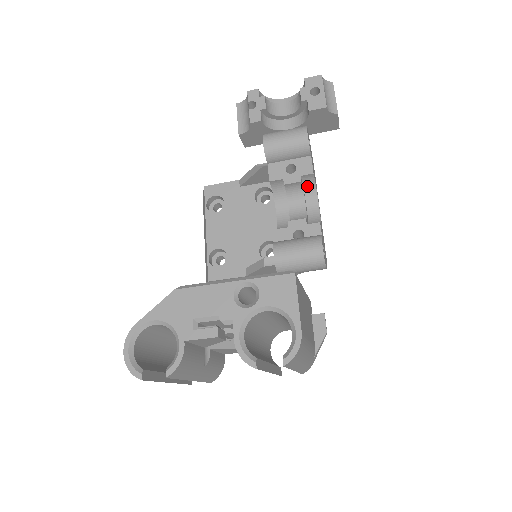
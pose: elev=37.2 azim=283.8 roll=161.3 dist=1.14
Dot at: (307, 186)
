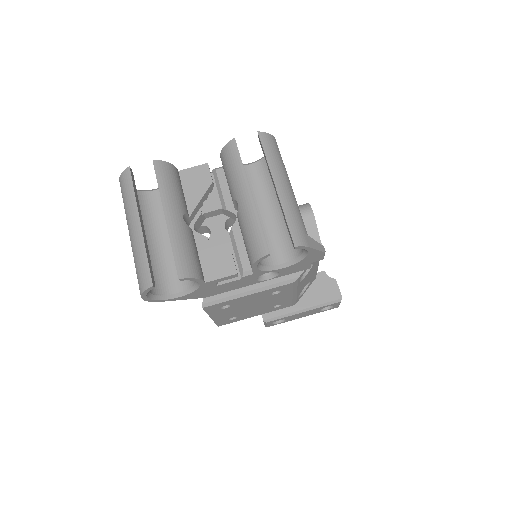
Dot at: occluded
